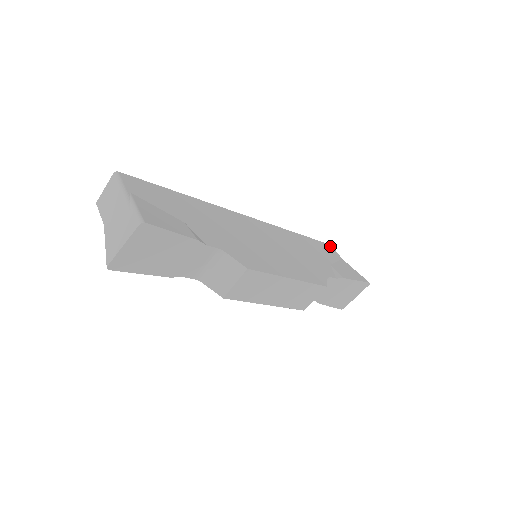
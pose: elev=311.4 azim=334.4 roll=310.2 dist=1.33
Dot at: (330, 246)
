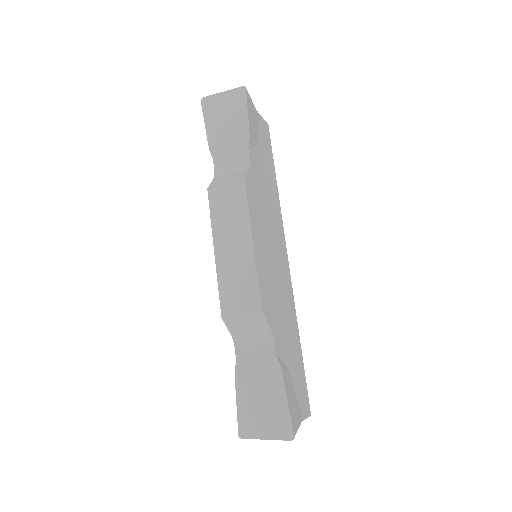
Dot at: (309, 407)
